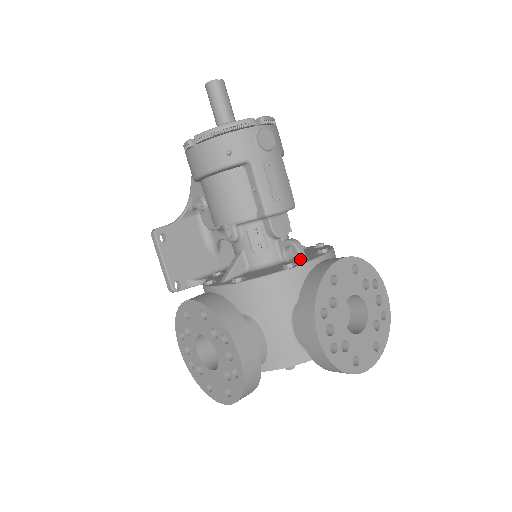
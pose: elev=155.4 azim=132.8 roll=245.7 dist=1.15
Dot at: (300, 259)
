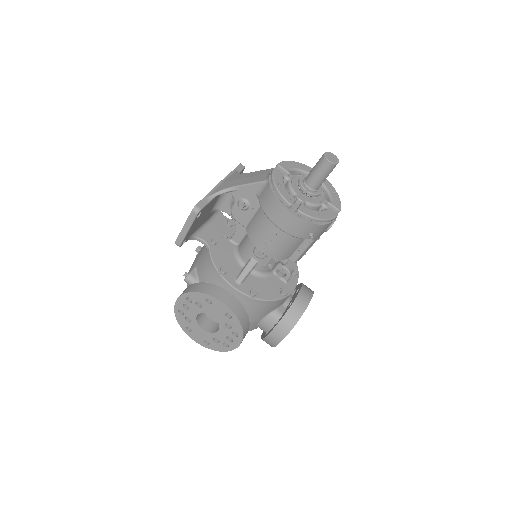
Dot at: (286, 282)
